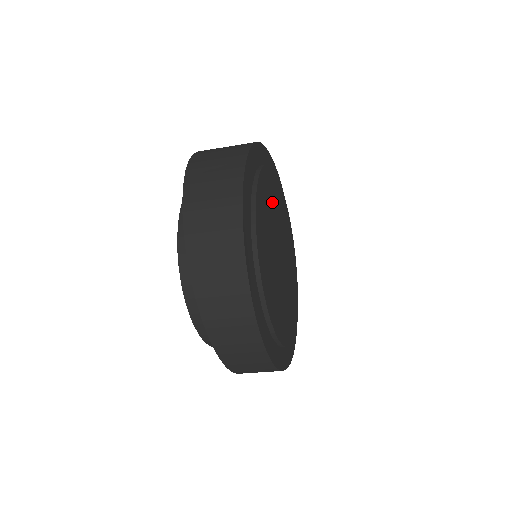
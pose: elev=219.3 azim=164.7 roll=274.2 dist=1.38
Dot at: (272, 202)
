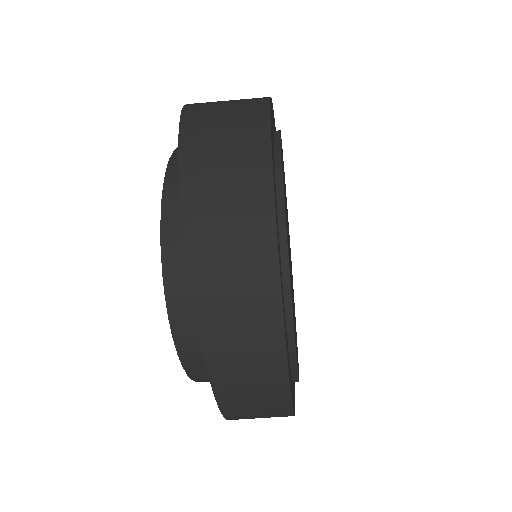
Dot at: occluded
